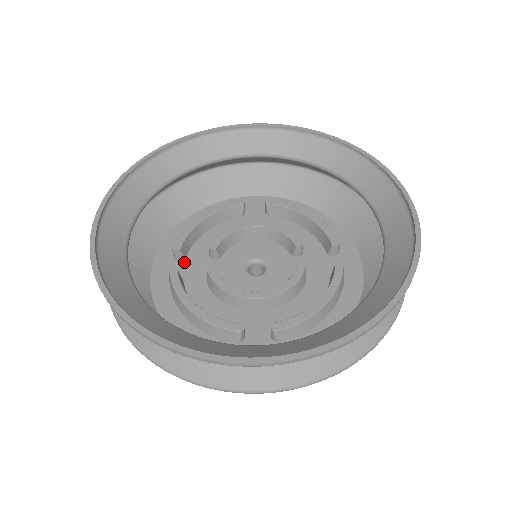
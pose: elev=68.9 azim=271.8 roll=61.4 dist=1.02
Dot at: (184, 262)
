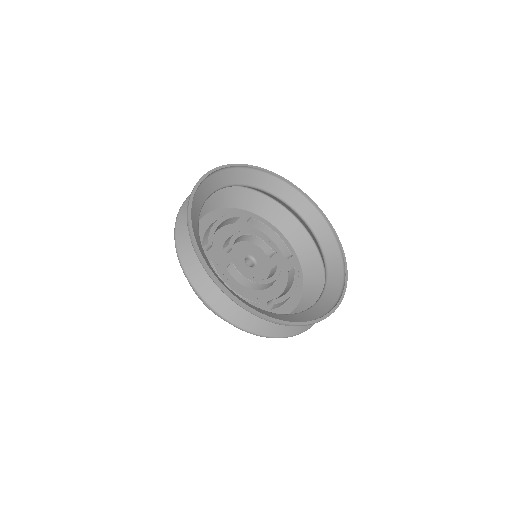
Dot at: (210, 252)
